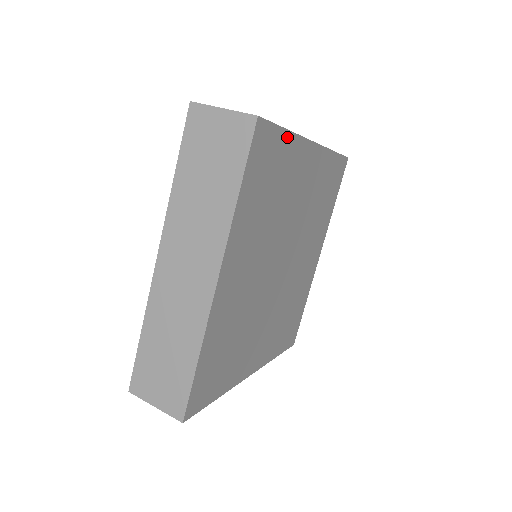
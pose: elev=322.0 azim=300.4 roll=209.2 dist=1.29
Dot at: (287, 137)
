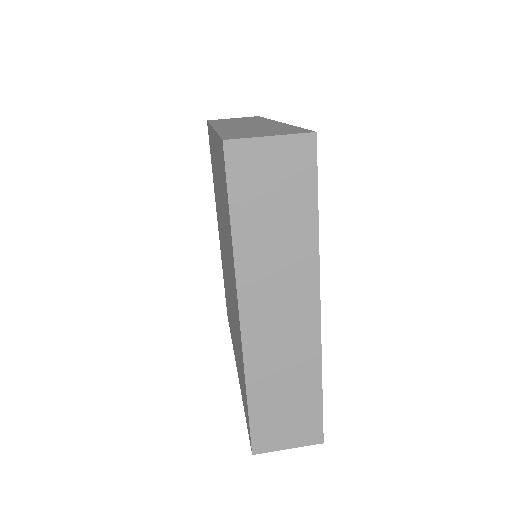
Dot at: occluded
